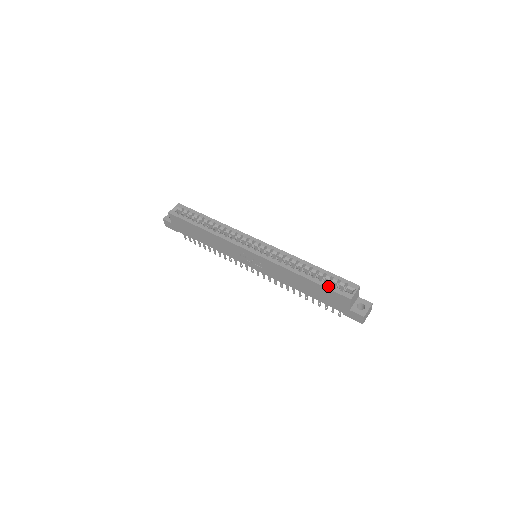
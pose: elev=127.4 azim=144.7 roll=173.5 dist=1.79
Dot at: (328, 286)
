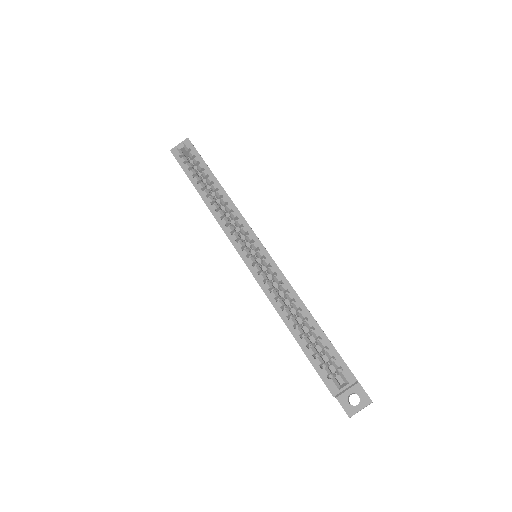
Dot at: (314, 361)
